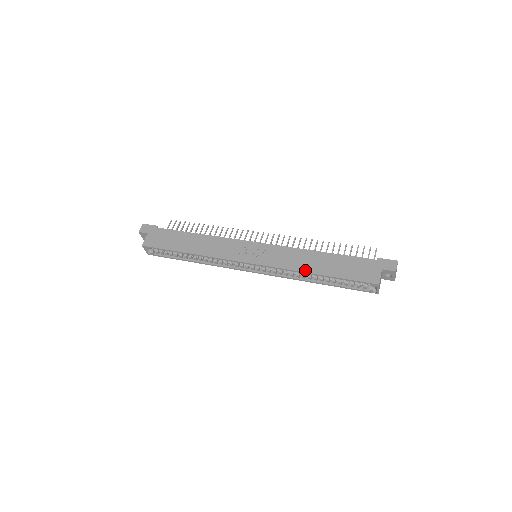
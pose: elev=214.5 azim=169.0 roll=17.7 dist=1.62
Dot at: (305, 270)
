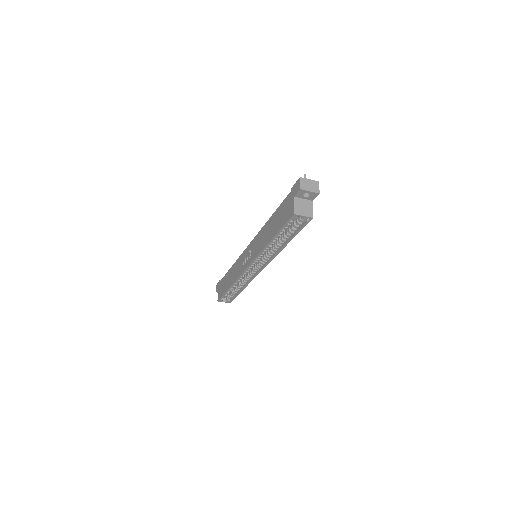
Dot at: (265, 245)
